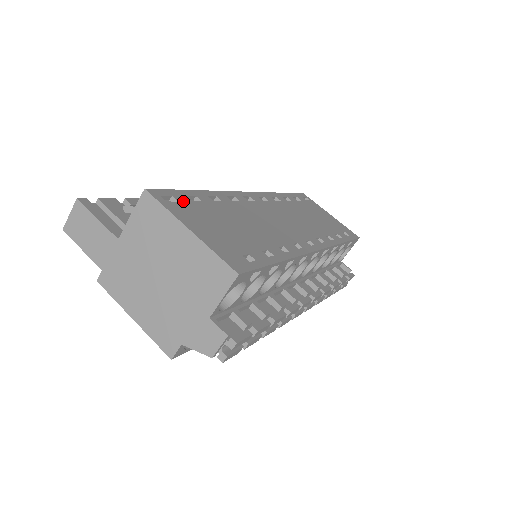
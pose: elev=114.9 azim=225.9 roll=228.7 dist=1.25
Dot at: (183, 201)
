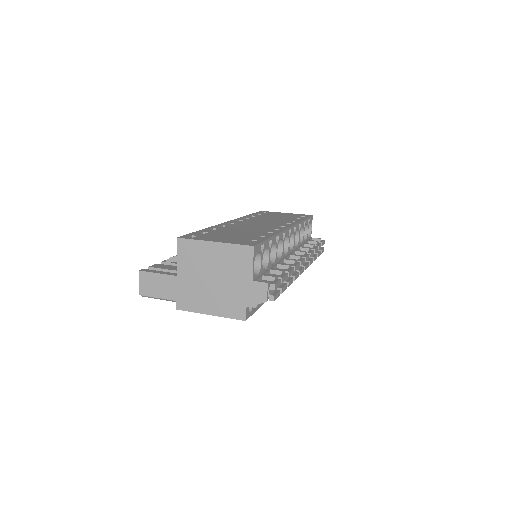
Dot at: (199, 235)
